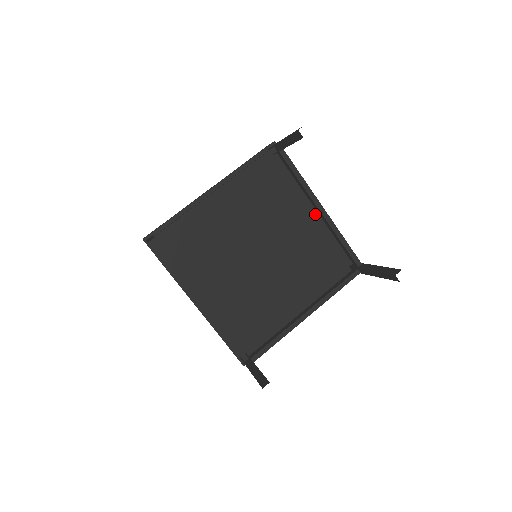
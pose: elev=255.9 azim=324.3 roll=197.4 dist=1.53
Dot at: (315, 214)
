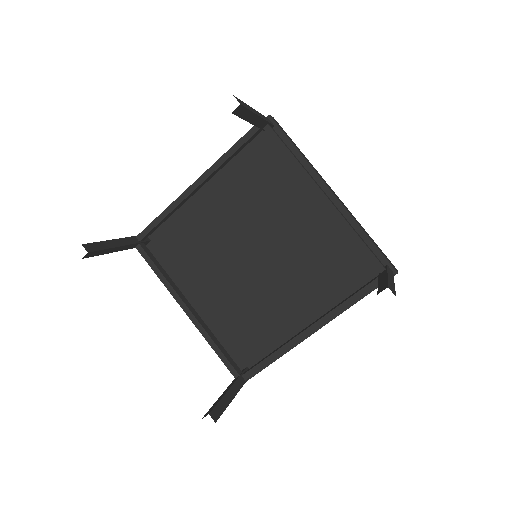
Dot at: occluded
